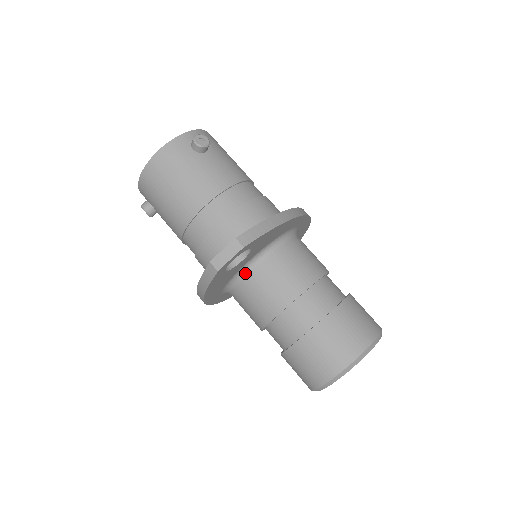
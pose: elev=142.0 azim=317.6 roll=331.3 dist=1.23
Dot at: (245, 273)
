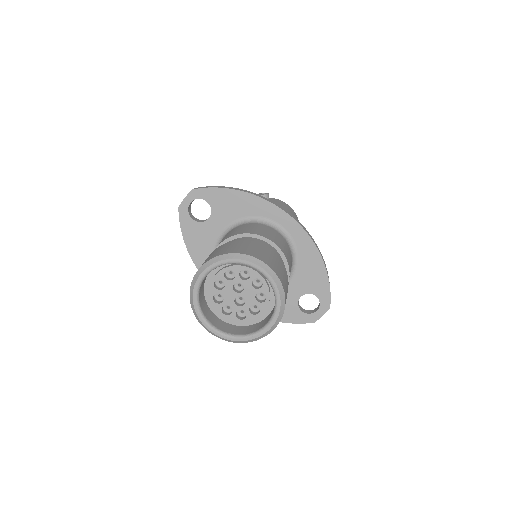
Dot at: occluded
